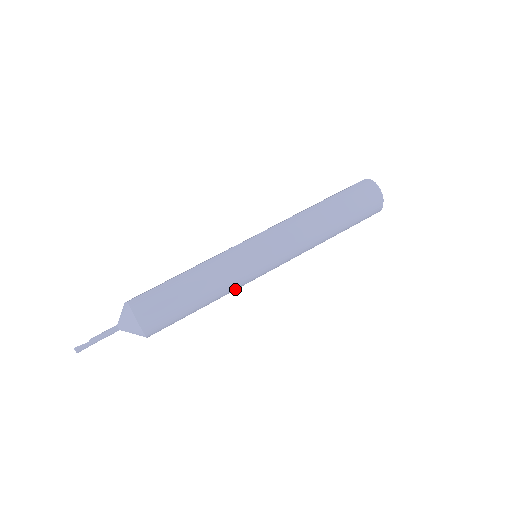
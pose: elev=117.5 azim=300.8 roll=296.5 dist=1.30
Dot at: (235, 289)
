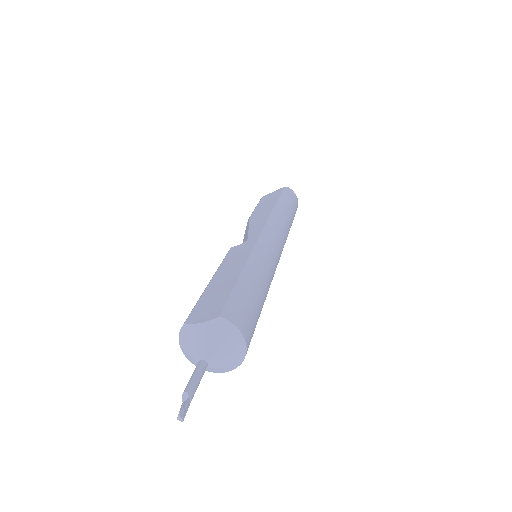
Dot at: occluded
